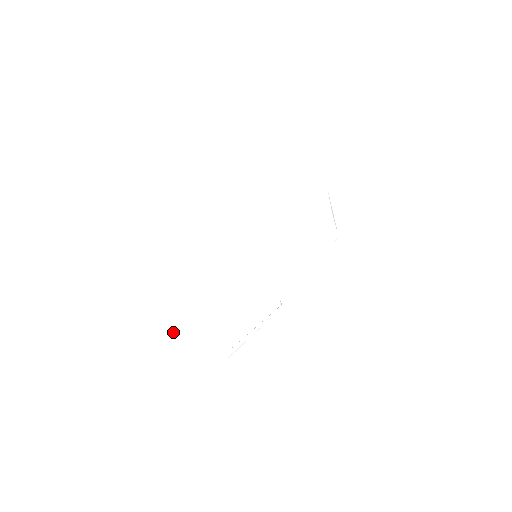
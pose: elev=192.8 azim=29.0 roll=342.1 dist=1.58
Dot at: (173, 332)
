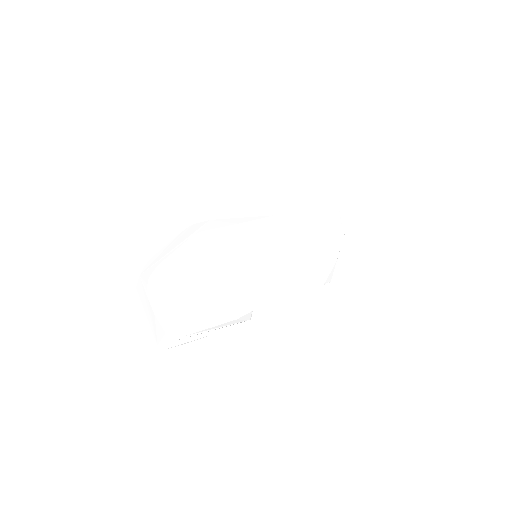
Dot at: (137, 288)
